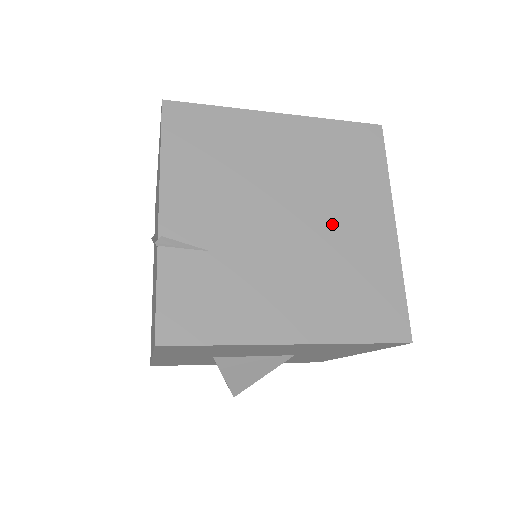
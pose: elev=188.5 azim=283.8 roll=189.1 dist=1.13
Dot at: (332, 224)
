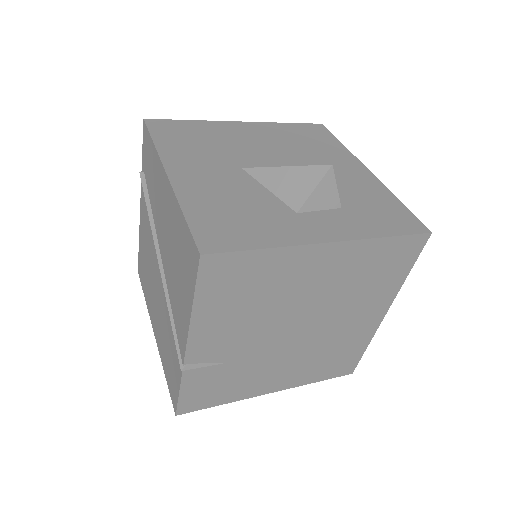
Dot at: (334, 324)
